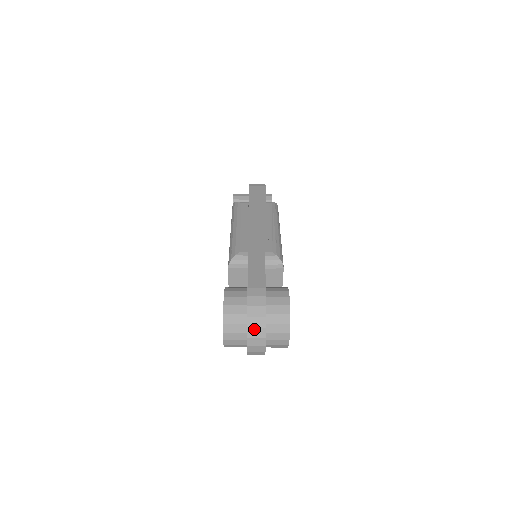
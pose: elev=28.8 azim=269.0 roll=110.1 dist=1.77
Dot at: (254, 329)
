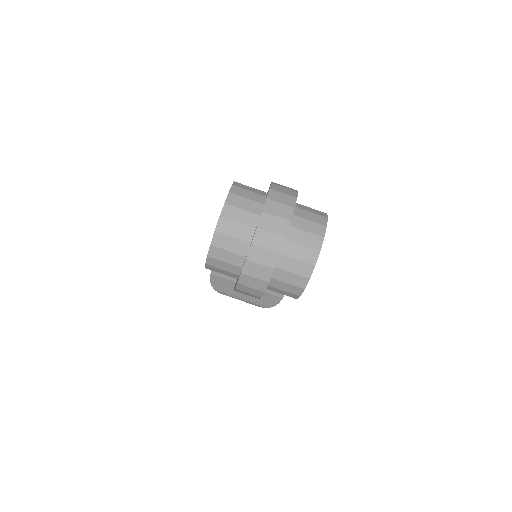
Dot at: (276, 203)
